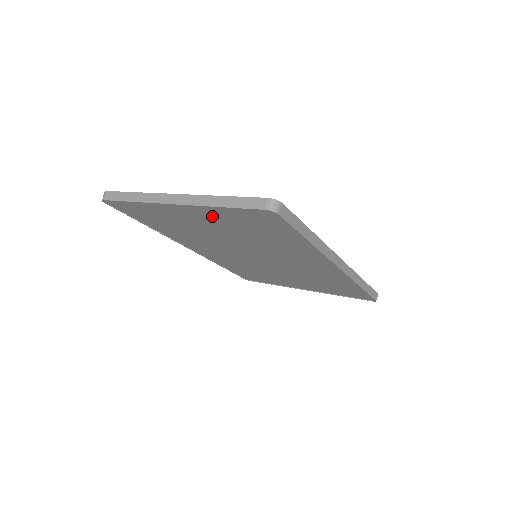
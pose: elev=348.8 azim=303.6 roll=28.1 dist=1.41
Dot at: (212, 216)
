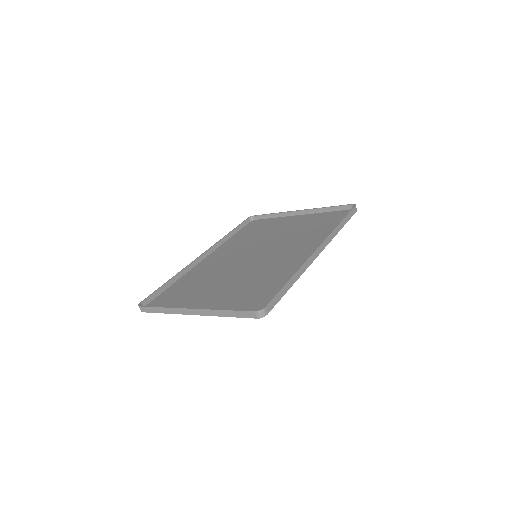
Dot at: (221, 304)
